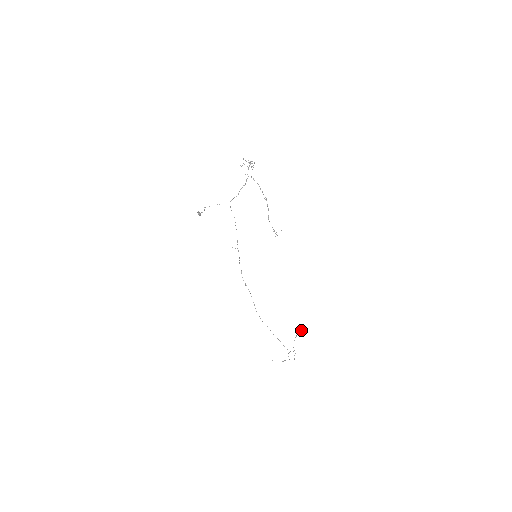
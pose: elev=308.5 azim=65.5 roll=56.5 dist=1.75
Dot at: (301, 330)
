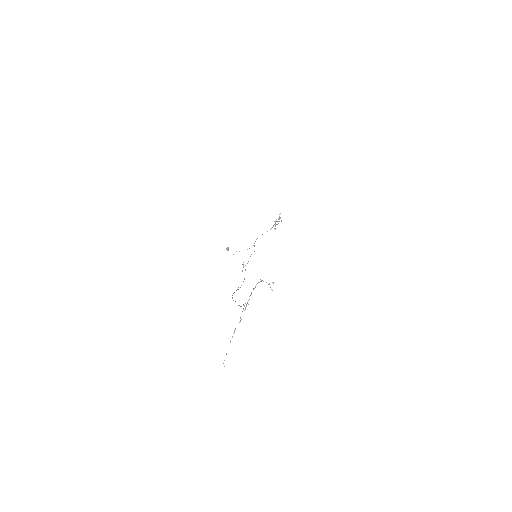
Dot at: (269, 283)
